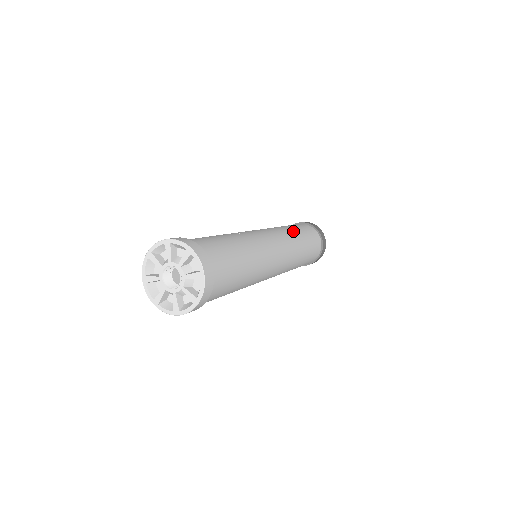
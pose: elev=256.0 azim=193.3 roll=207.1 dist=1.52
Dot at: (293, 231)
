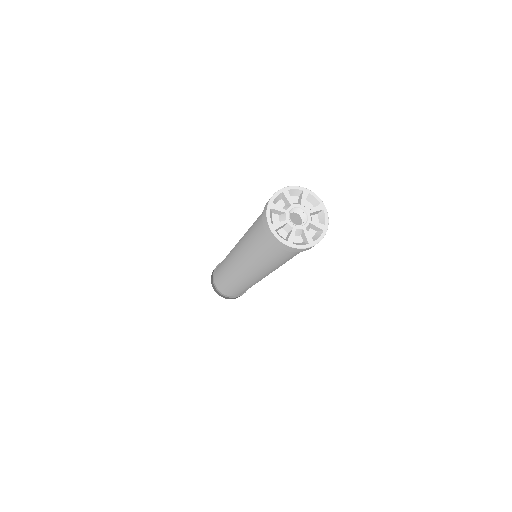
Dot at: occluded
